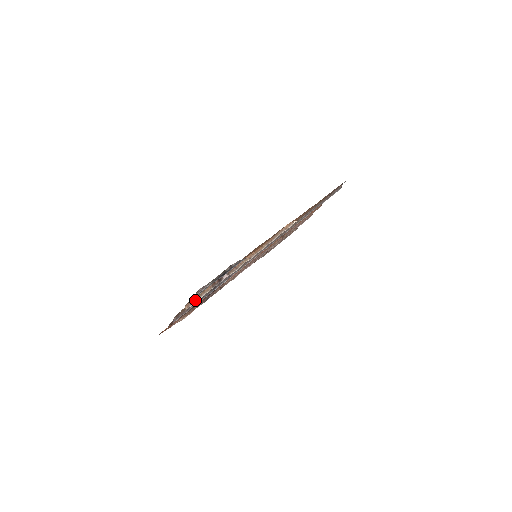
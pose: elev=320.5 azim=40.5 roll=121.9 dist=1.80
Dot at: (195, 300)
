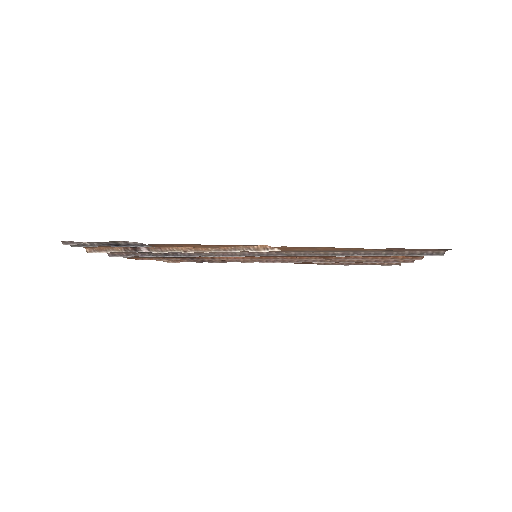
Dot at: (100, 250)
